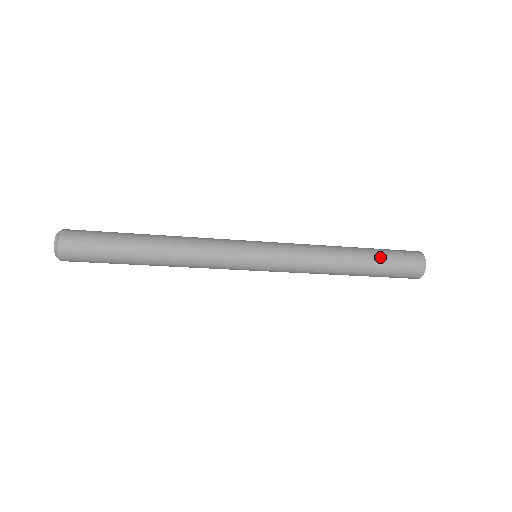
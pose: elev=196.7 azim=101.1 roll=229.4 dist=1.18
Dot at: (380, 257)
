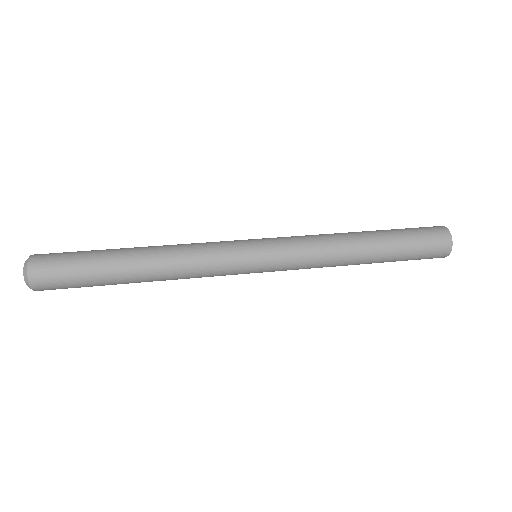
Dot at: (399, 243)
